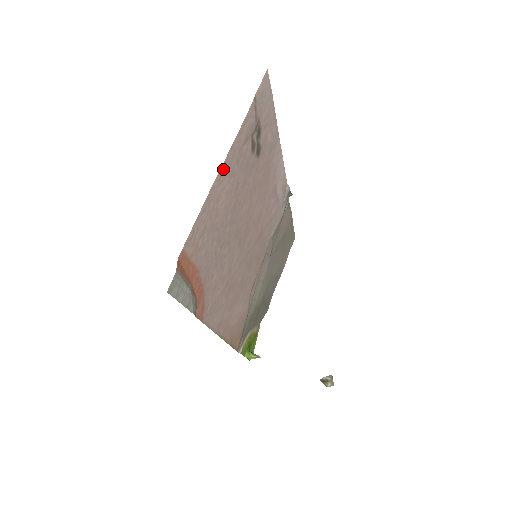
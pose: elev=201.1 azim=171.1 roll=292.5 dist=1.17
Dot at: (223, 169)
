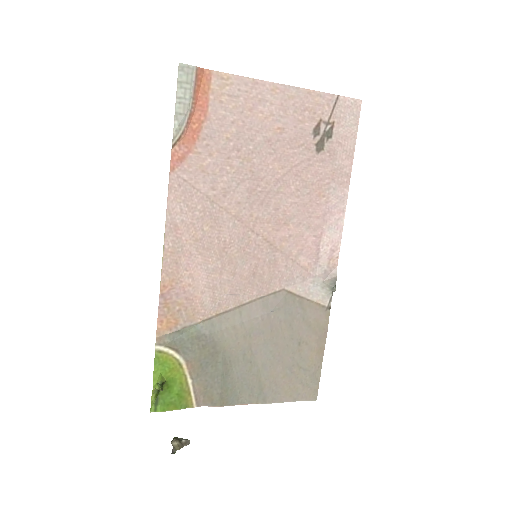
Dot at: (280, 89)
